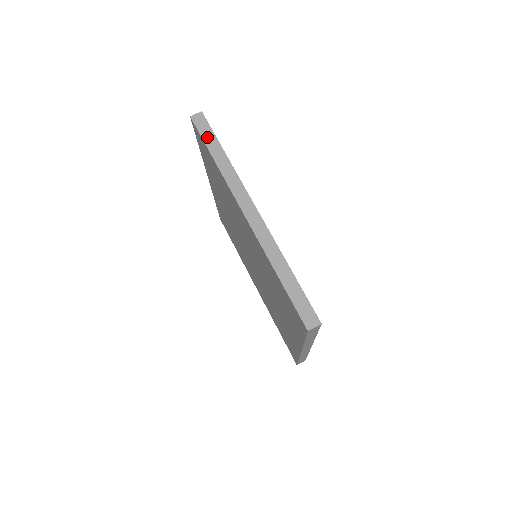
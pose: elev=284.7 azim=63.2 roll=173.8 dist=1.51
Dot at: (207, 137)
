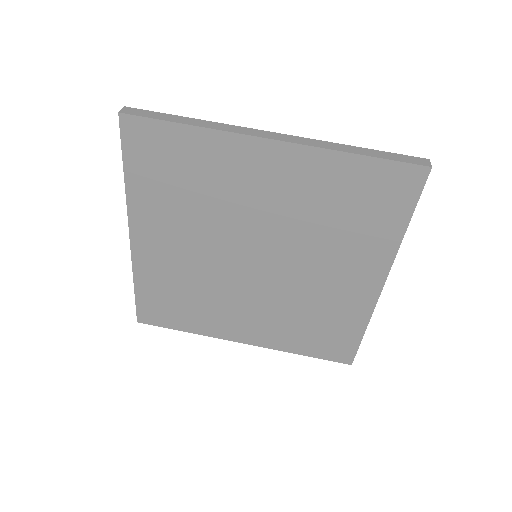
Dot at: (159, 116)
